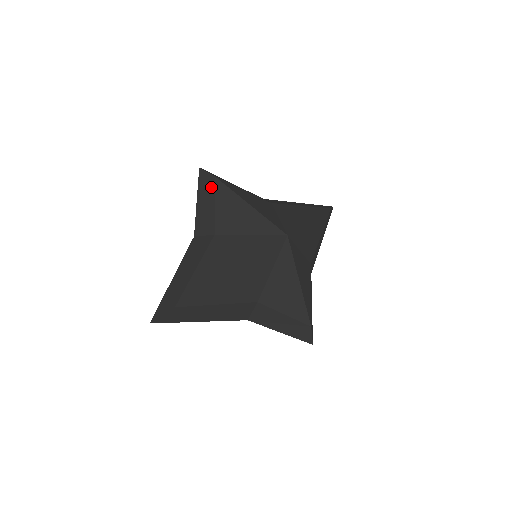
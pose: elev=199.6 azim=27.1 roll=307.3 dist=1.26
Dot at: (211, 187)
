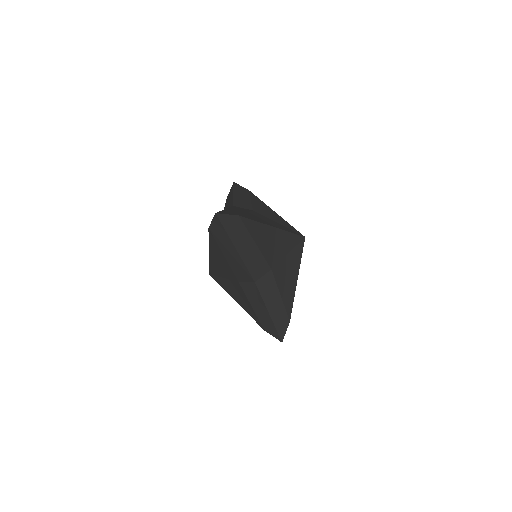
Dot at: (246, 192)
